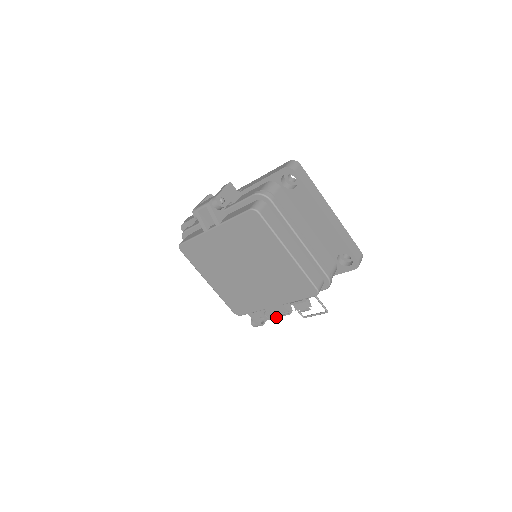
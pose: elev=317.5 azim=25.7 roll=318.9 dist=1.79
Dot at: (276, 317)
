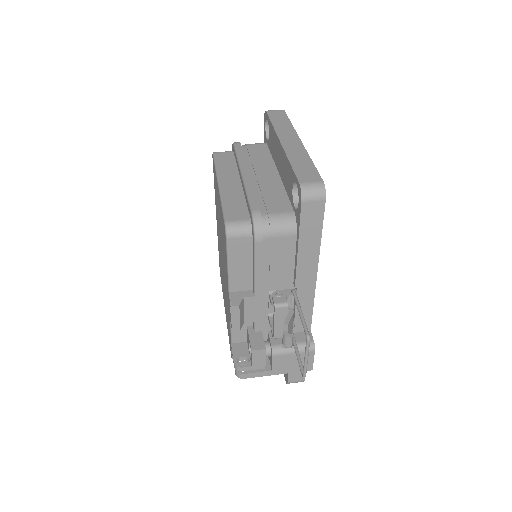
Dot at: (232, 328)
